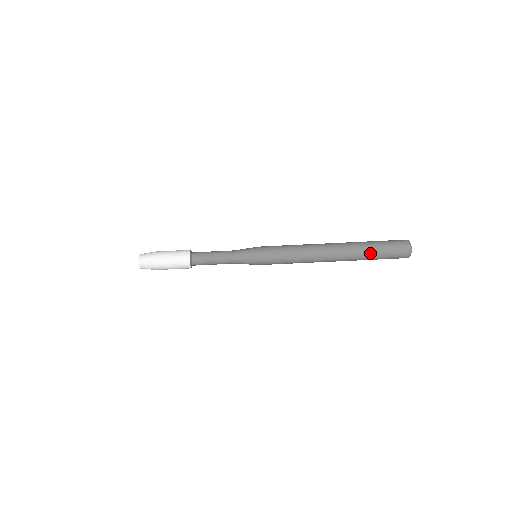
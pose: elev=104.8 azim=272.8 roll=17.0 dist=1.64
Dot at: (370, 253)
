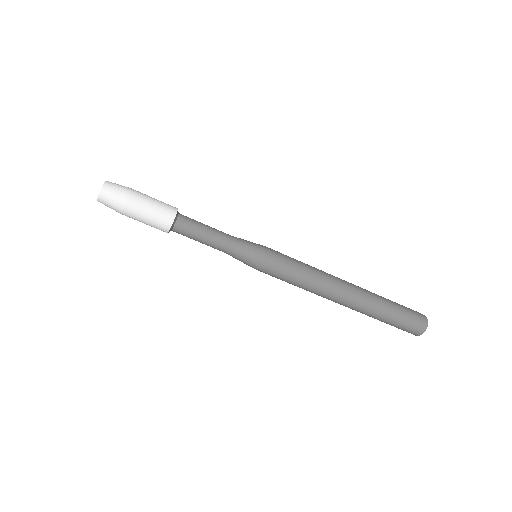
Dot at: (382, 317)
